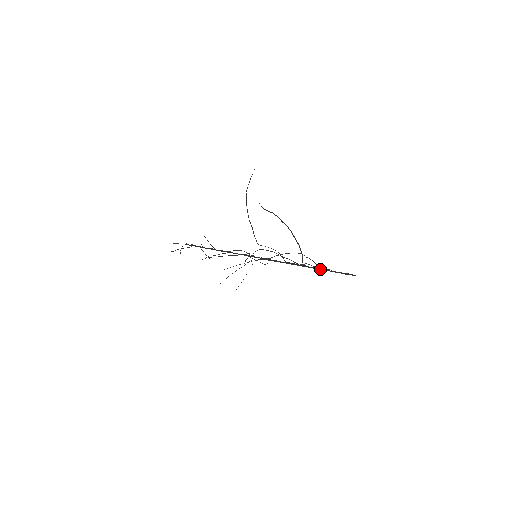
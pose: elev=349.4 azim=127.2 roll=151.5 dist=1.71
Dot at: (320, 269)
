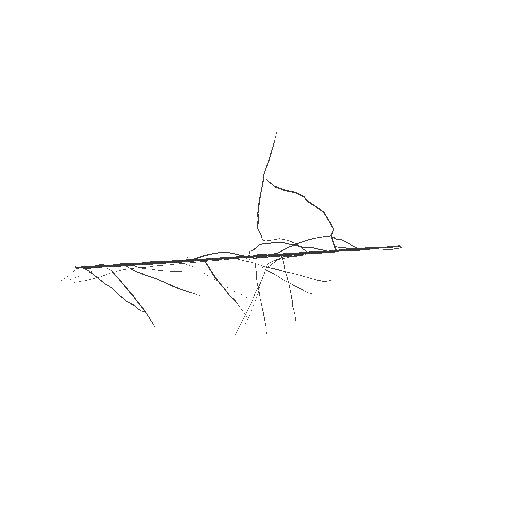
Dot at: (358, 250)
